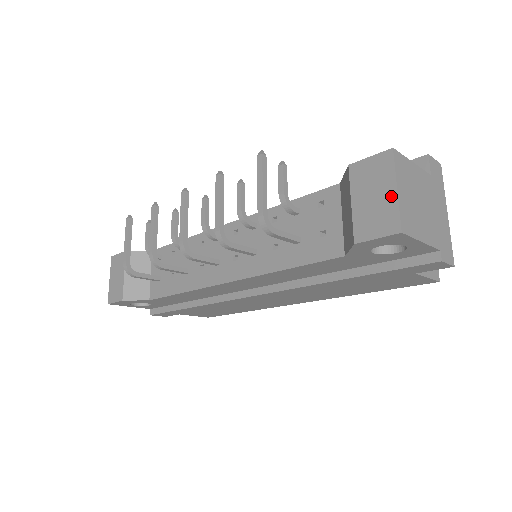
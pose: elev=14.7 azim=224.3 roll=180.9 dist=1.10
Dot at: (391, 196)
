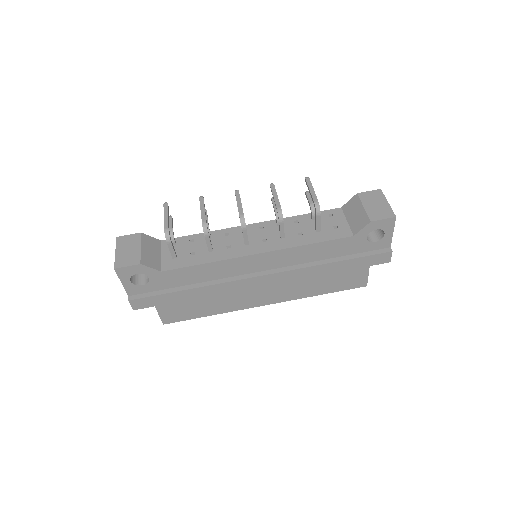
Dot at: (386, 205)
